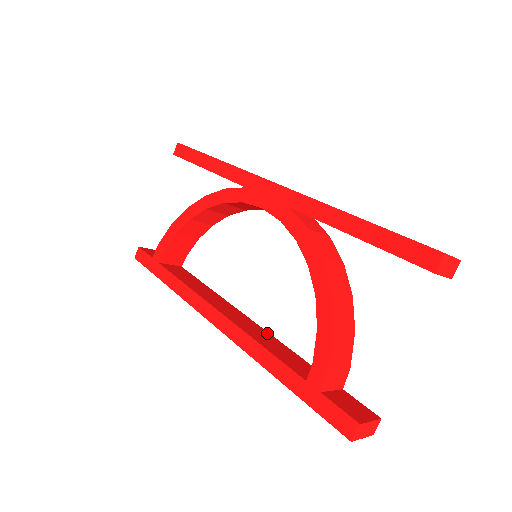
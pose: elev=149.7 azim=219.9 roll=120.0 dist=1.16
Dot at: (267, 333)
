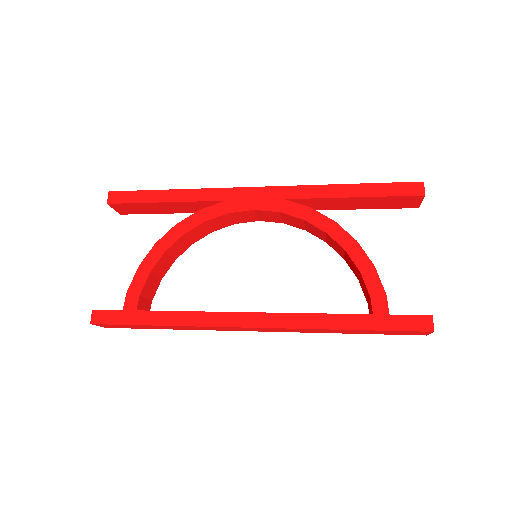
Dot at: occluded
